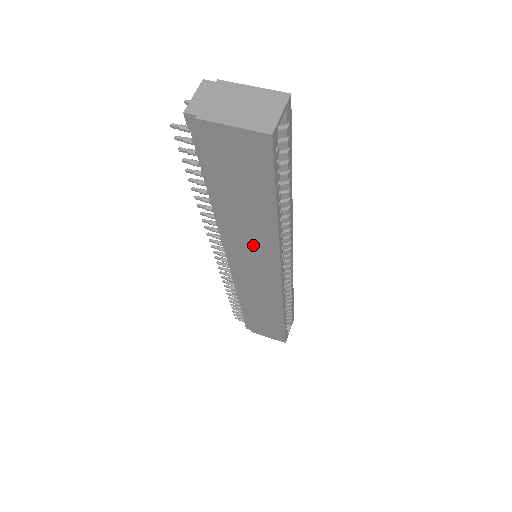
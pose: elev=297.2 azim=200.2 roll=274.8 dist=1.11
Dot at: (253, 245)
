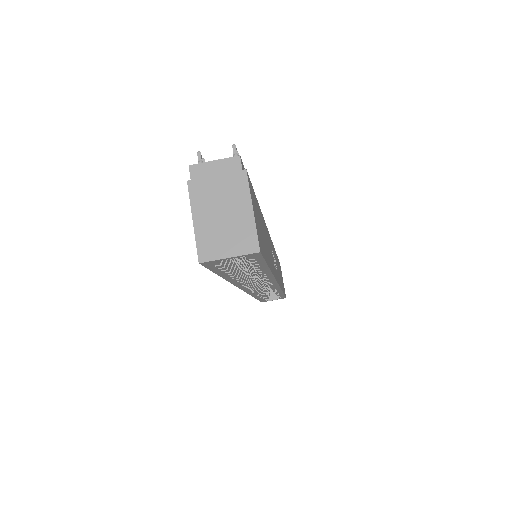
Dot at: occluded
